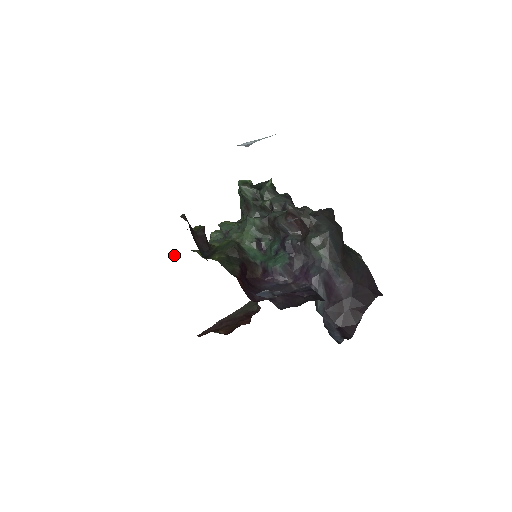
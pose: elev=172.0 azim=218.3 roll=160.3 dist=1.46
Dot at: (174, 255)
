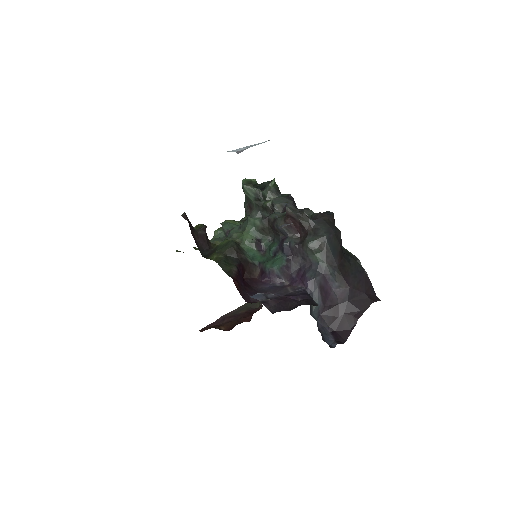
Dot at: occluded
